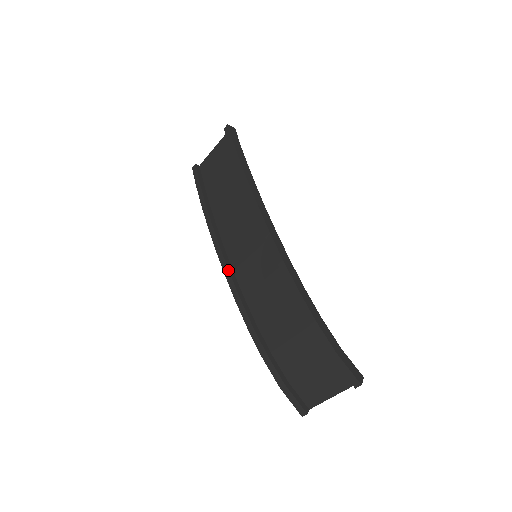
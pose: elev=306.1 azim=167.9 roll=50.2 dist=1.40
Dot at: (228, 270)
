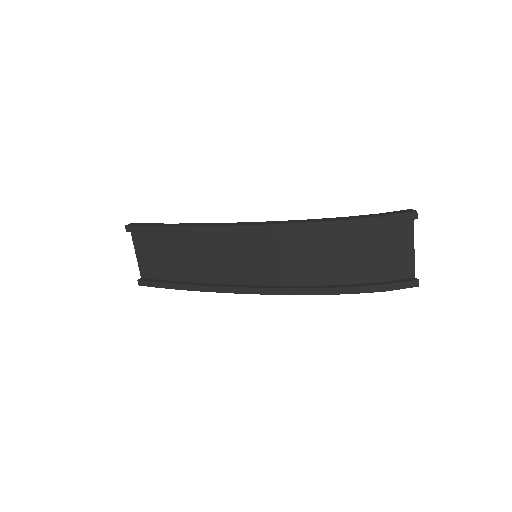
Dot at: (254, 288)
